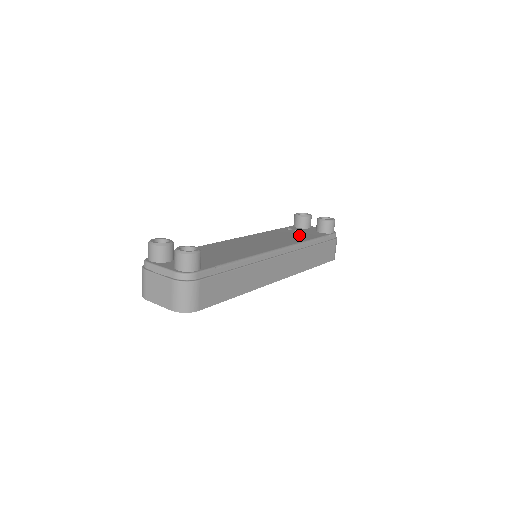
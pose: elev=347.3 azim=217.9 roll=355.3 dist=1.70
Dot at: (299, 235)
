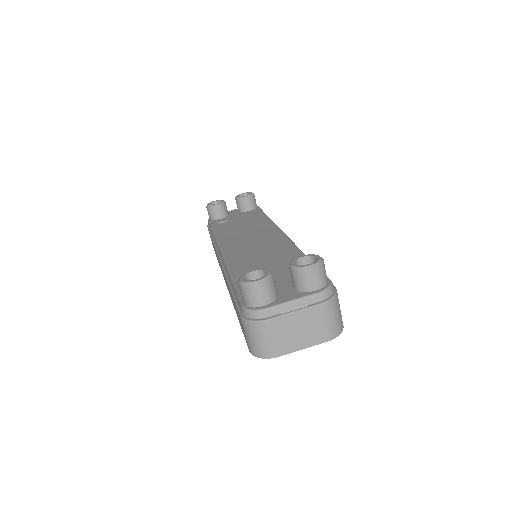
Dot at: (248, 220)
